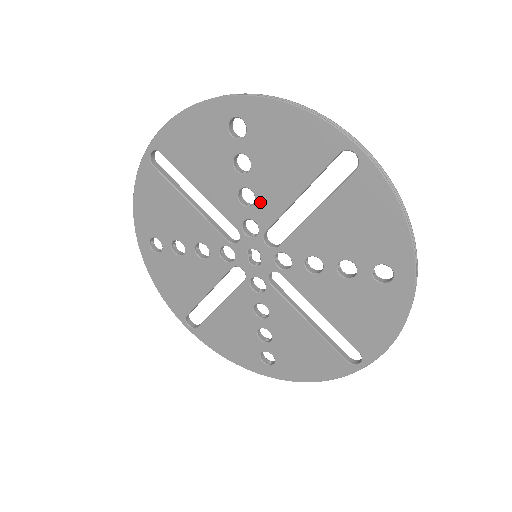
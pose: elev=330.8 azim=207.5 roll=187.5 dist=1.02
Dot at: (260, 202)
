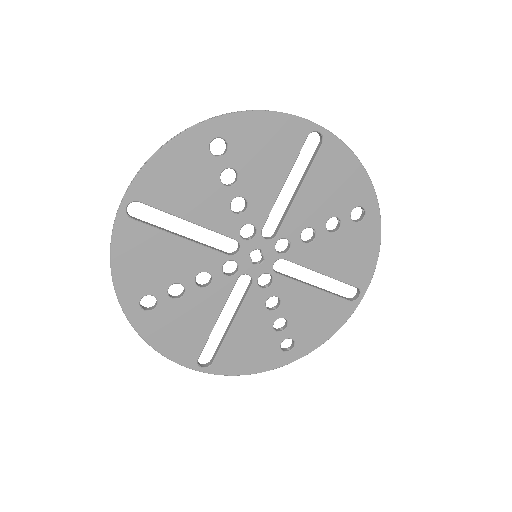
Dot at: (252, 204)
